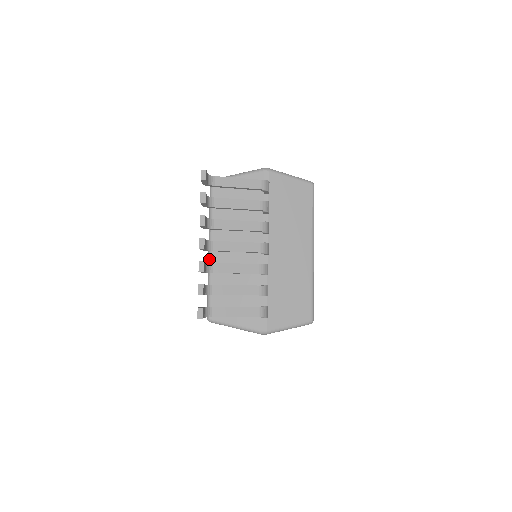
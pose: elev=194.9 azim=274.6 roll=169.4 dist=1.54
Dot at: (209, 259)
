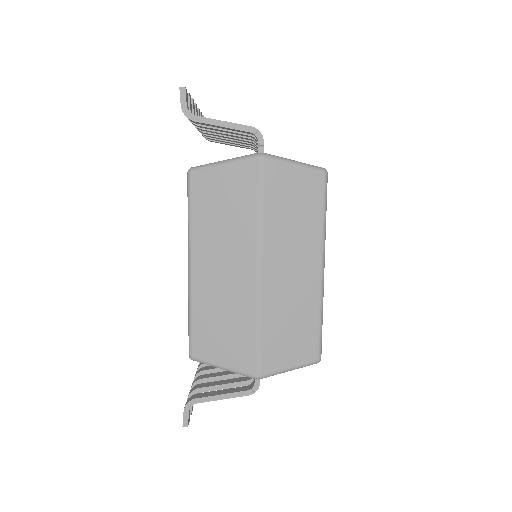
Dot at: occluded
